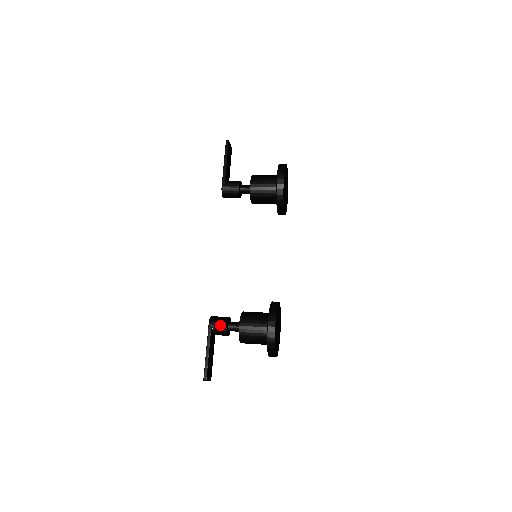
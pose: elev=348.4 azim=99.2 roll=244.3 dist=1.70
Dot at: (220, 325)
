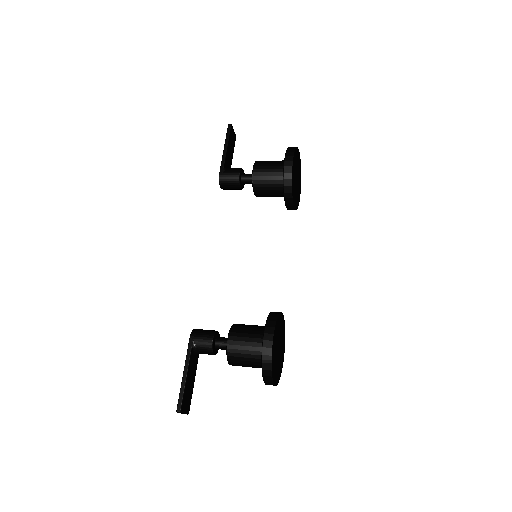
Dot at: (204, 339)
